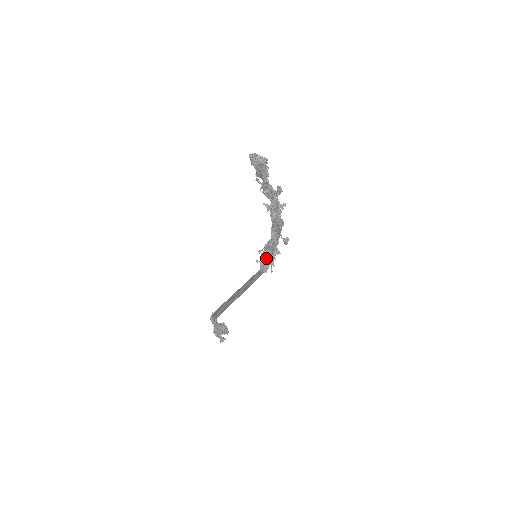
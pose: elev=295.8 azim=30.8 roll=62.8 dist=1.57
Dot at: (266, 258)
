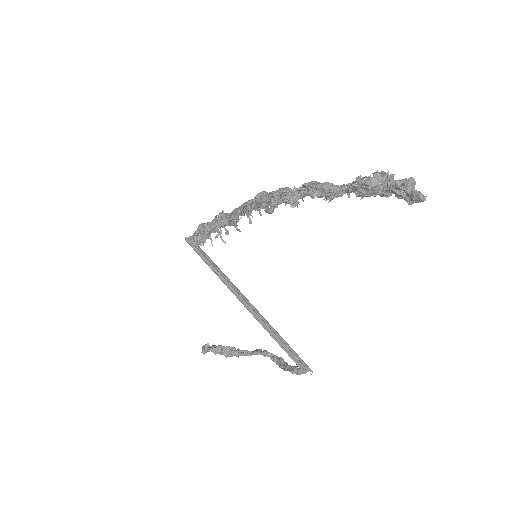
Dot at: occluded
